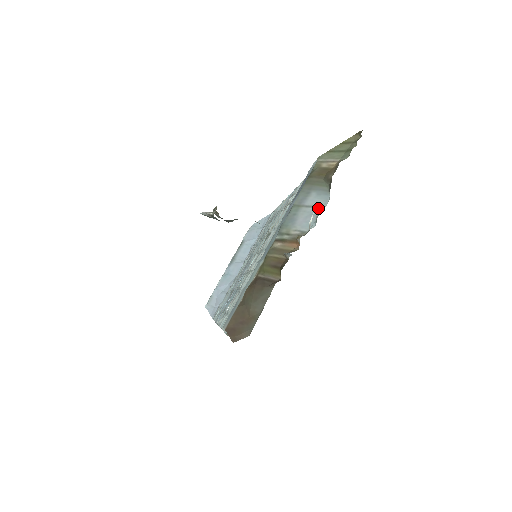
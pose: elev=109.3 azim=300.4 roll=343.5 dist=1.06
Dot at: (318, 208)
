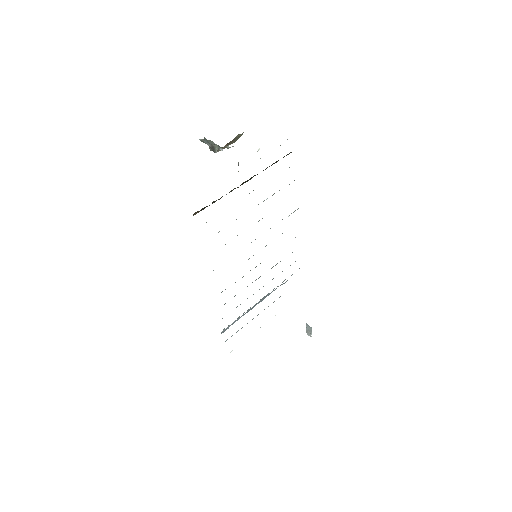
Dot at: occluded
